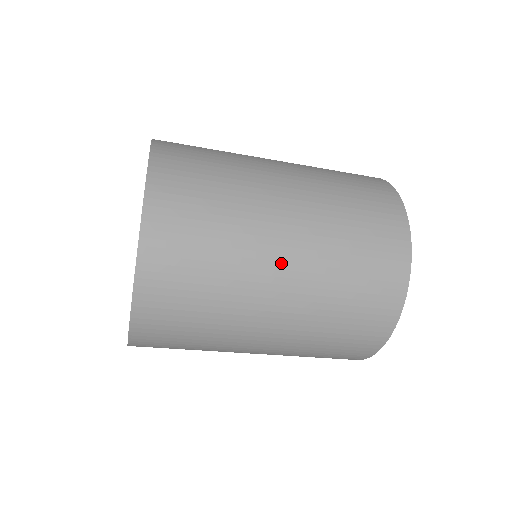
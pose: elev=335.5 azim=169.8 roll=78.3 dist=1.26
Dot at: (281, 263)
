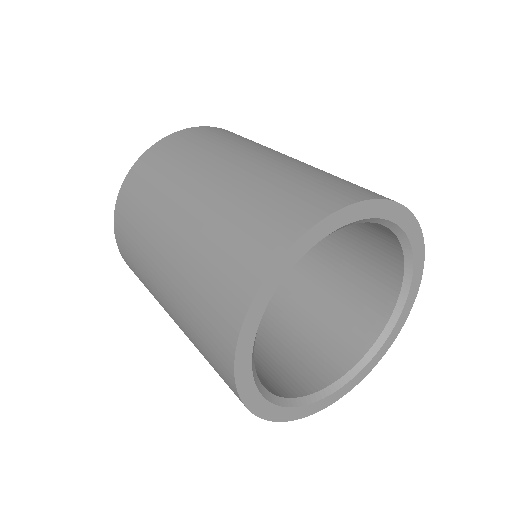
Dot at: (213, 176)
